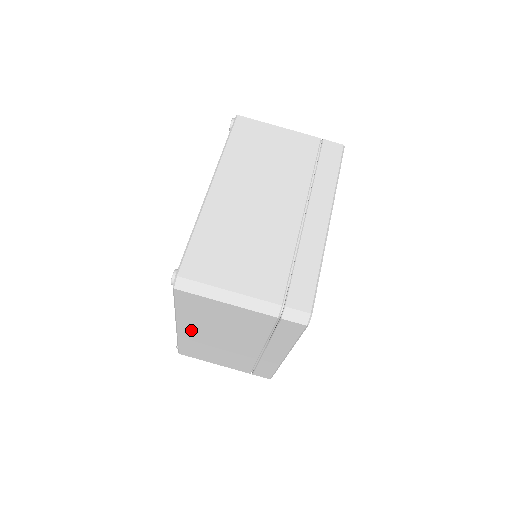
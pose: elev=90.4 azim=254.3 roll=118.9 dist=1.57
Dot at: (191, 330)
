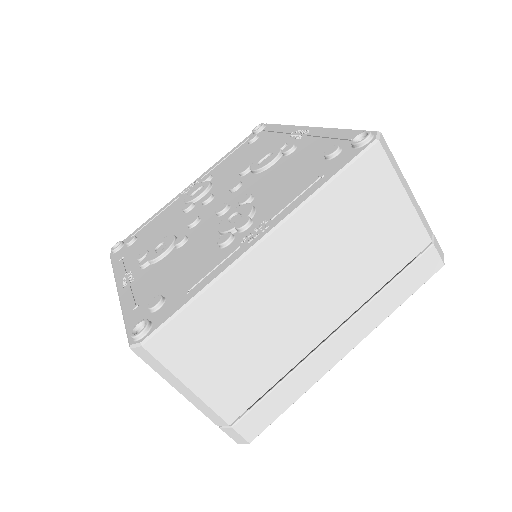
Dot at: occluded
